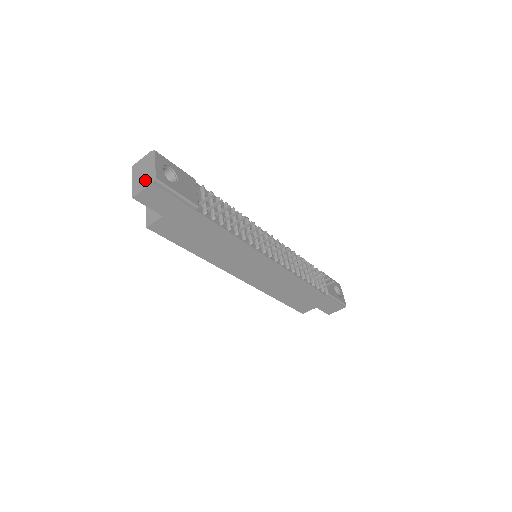
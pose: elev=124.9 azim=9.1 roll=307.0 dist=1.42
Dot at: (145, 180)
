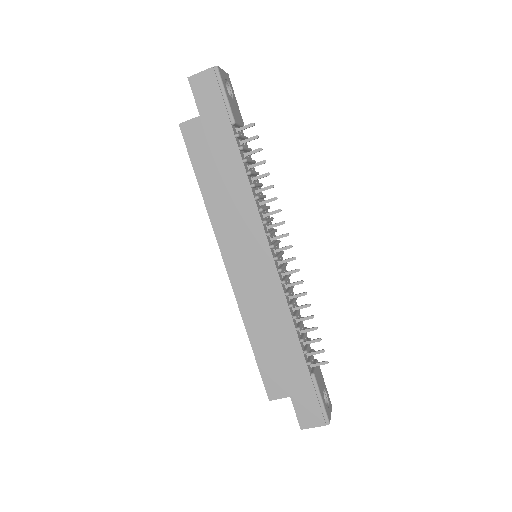
Dot at: occluded
